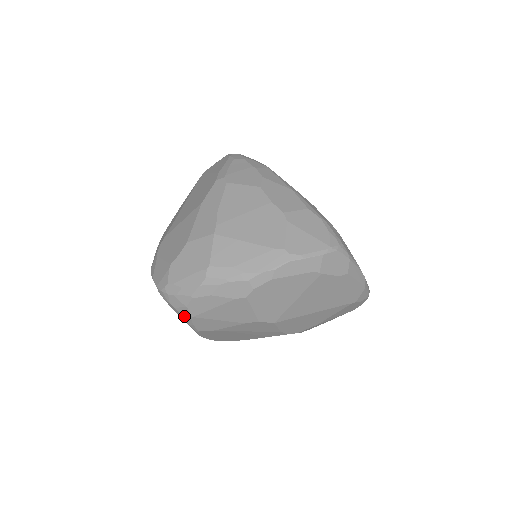
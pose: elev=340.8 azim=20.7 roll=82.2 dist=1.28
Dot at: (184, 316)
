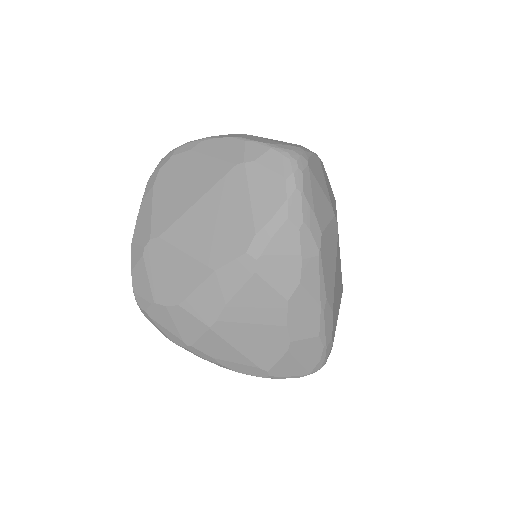
Dot at: occluded
